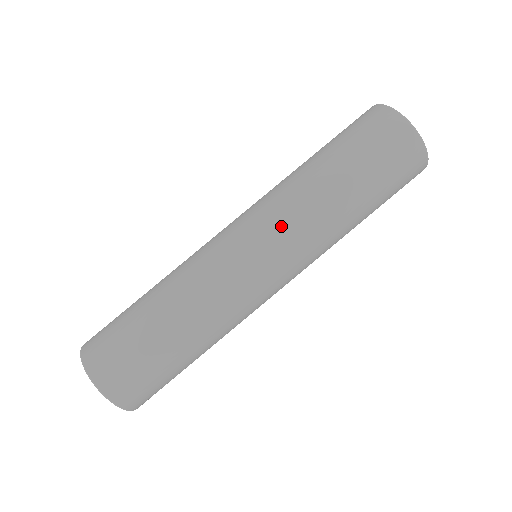
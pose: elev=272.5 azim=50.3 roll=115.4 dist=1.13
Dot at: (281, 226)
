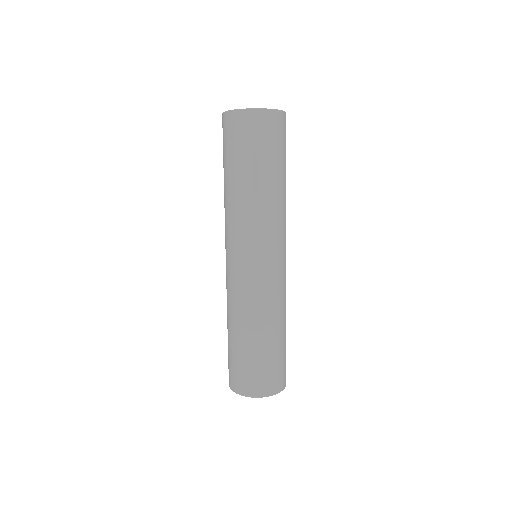
Dot at: (234, 235)
